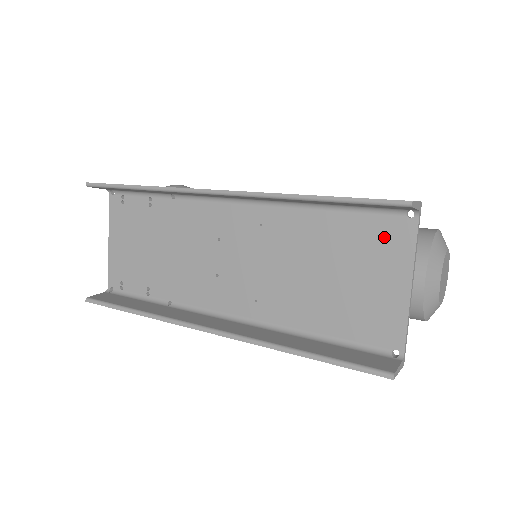
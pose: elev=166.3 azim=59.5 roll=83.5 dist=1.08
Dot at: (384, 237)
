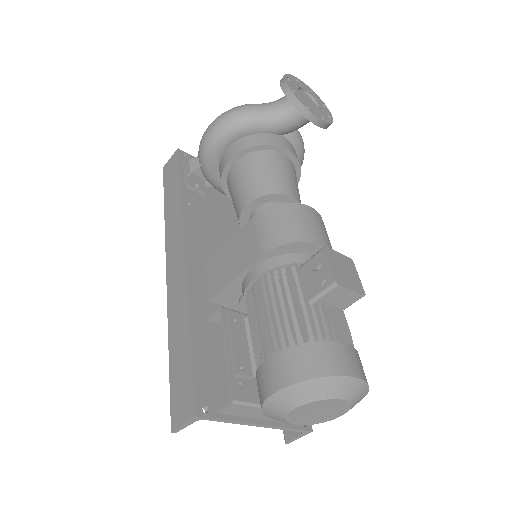
Dot at: (220, 393)
